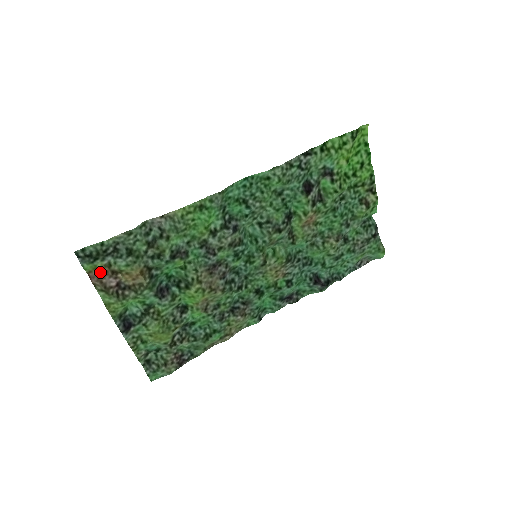
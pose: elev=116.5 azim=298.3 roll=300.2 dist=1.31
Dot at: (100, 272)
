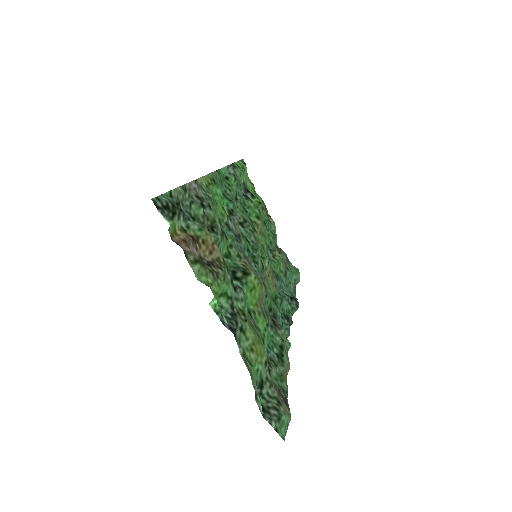
Dot at: (181, 237)
